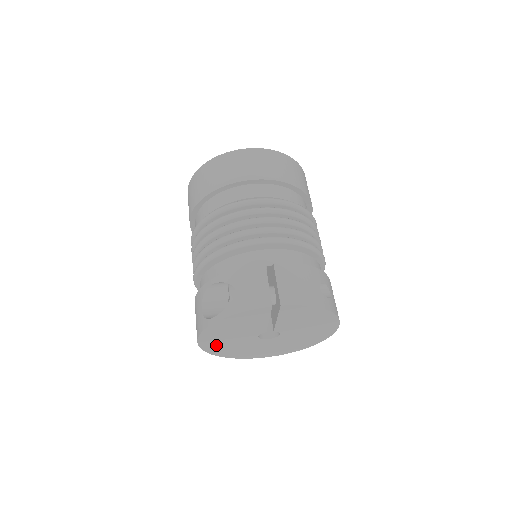
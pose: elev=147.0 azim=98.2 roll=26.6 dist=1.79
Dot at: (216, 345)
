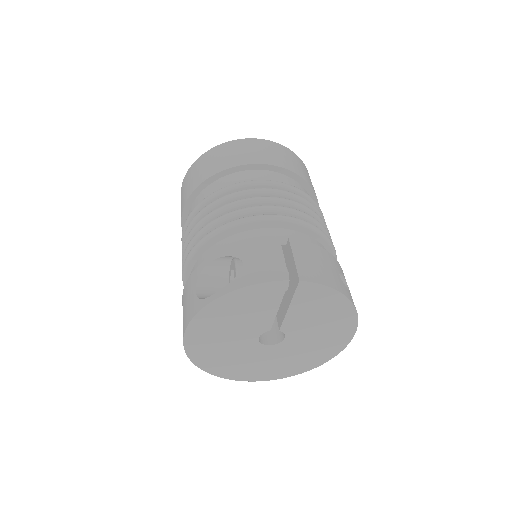
Dot at: (205, 347)
